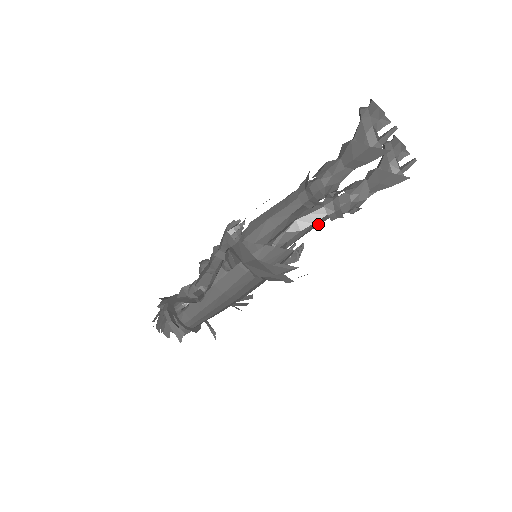
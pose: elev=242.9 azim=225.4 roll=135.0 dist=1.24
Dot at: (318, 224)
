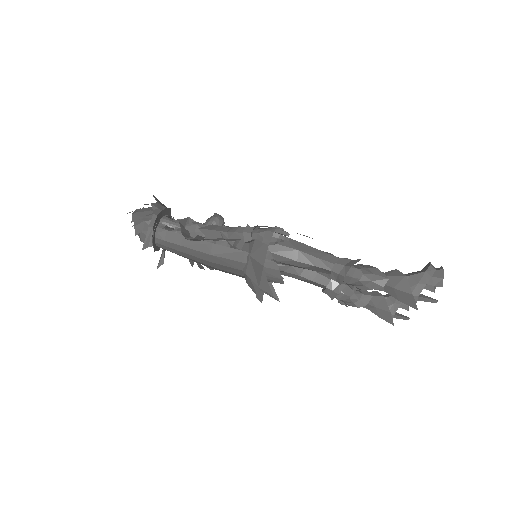
Dot at: (313, 283)
